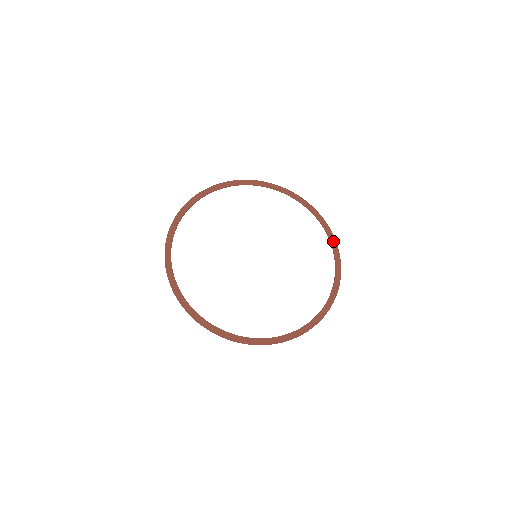
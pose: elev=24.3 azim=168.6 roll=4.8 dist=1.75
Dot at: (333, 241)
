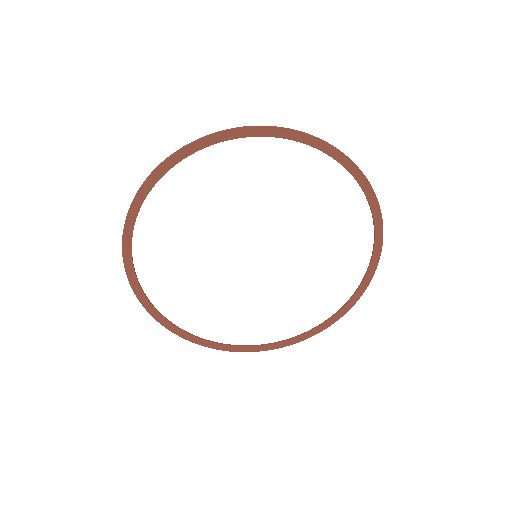
Dot at: (373, 267)
